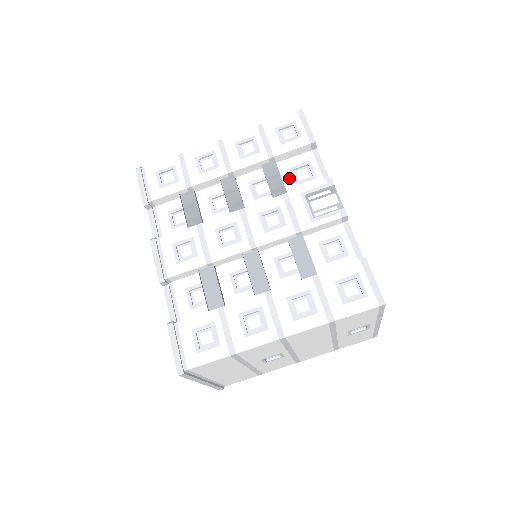
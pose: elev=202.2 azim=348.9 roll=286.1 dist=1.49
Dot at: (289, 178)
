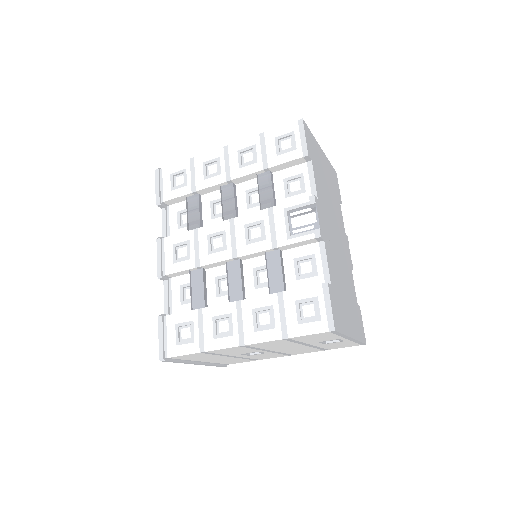
Dot at: (281, 190)
